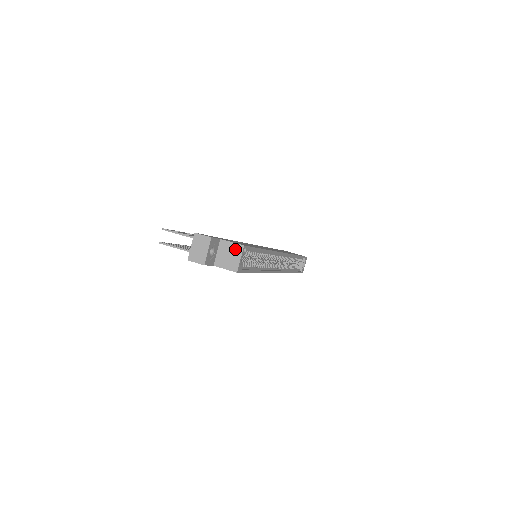
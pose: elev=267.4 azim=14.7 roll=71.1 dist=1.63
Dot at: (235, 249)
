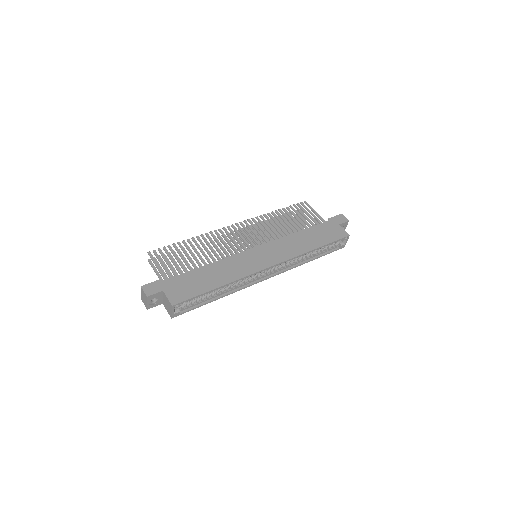
Dot at: (169, 304)
